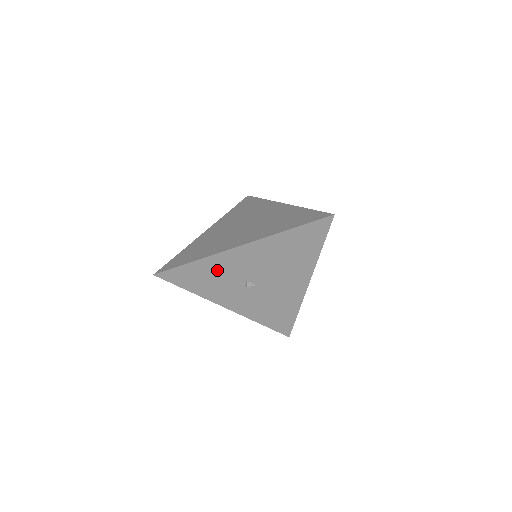
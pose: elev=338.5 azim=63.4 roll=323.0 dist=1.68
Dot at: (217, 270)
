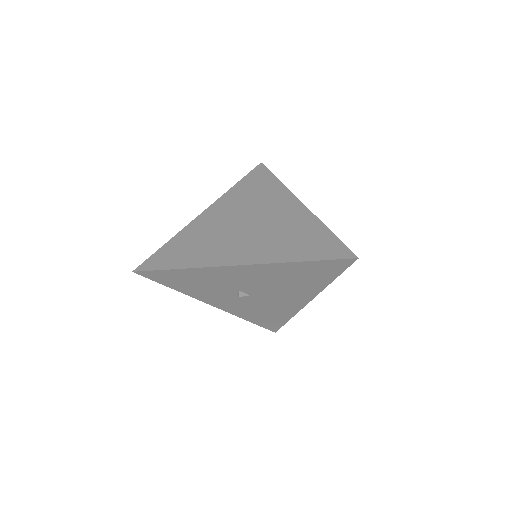
Dot at: (207, 279)
